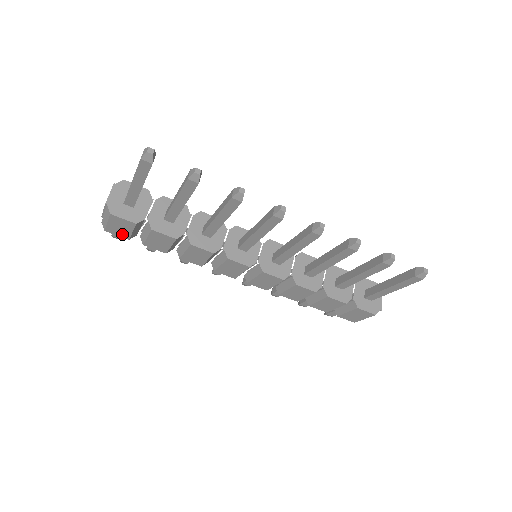
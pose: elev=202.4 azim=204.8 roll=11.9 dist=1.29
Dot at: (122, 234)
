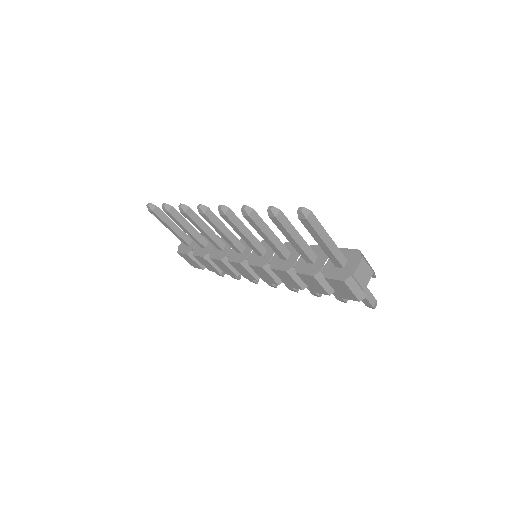
Dot at: (198, 266)
